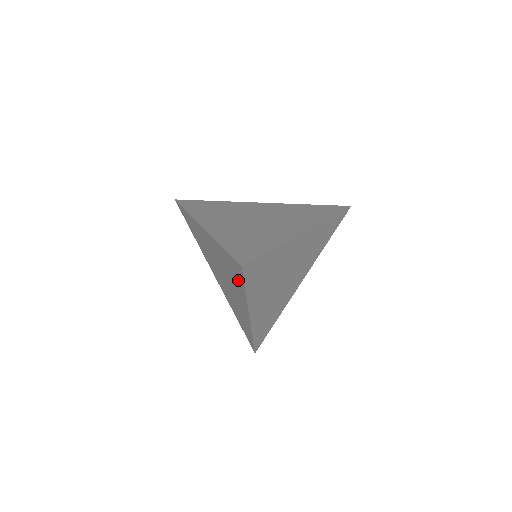
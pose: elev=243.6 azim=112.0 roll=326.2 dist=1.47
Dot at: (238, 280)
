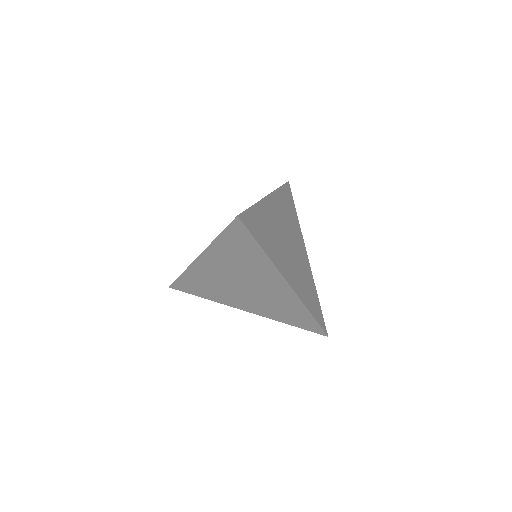
Dot at: (250, 248)
